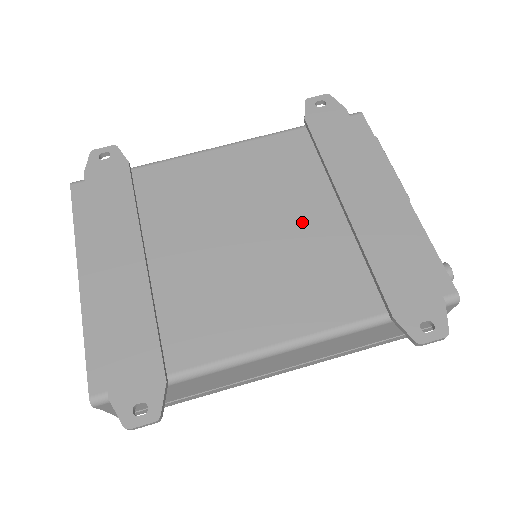
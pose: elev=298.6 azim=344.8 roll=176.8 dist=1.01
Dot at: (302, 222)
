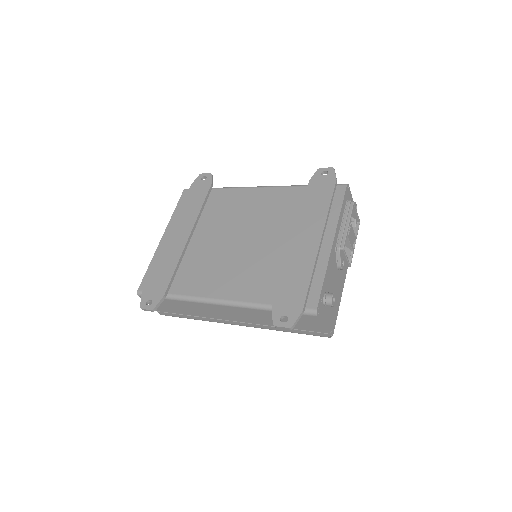
Dot at: (268, 242)
